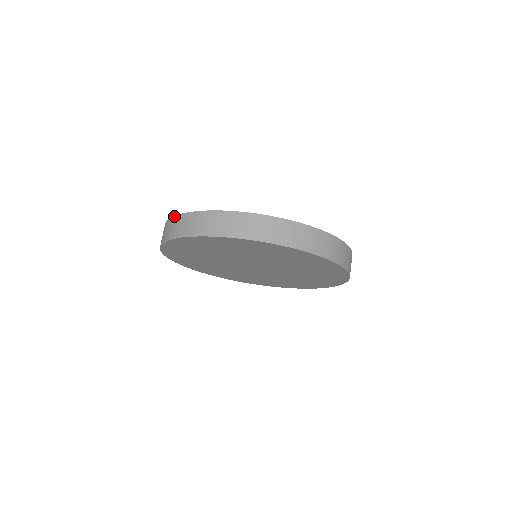
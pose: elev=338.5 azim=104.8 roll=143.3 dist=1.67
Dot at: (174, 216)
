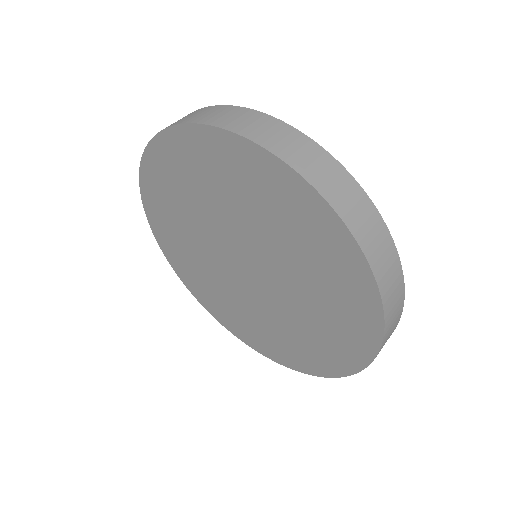
Dot at: occluded
